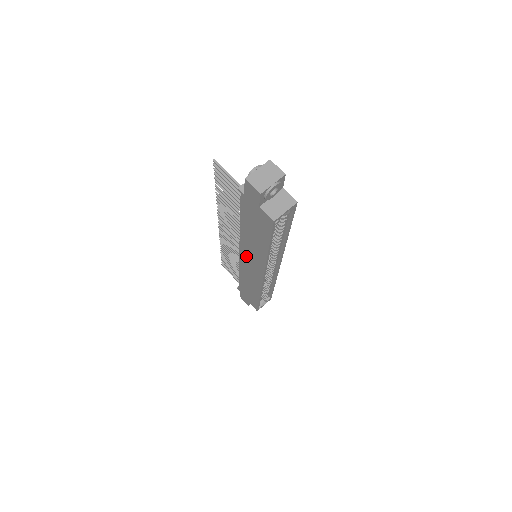
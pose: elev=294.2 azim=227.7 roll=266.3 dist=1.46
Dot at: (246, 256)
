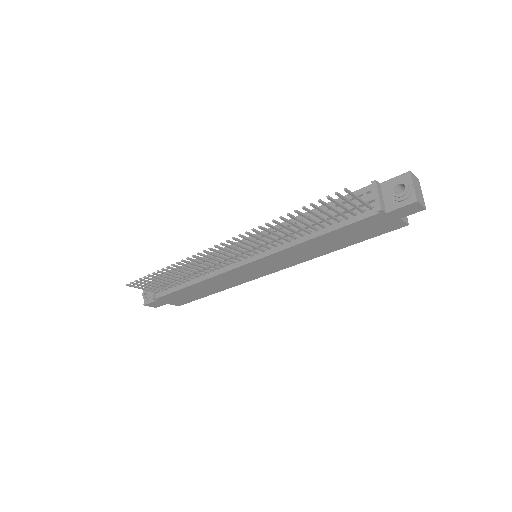
Dot at: (265, 263)
